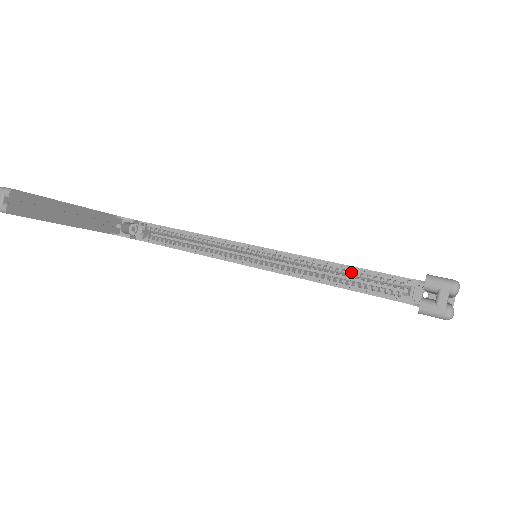
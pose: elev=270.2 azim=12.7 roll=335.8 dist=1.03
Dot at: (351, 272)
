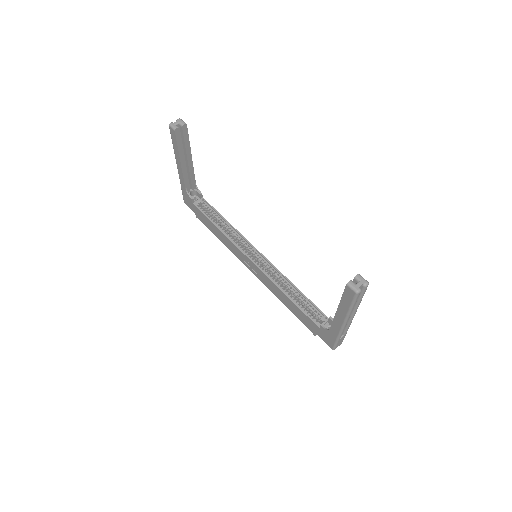
Dot at: occluded
